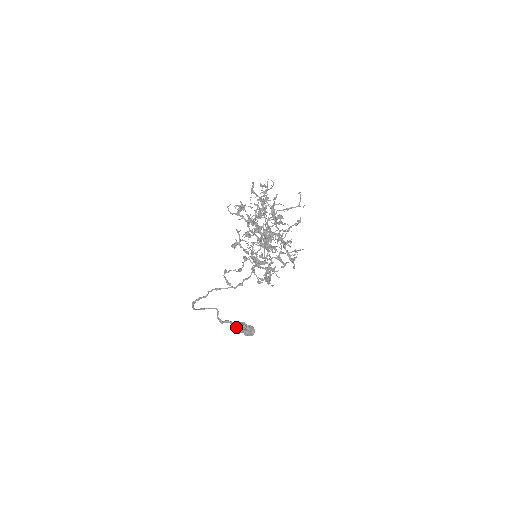
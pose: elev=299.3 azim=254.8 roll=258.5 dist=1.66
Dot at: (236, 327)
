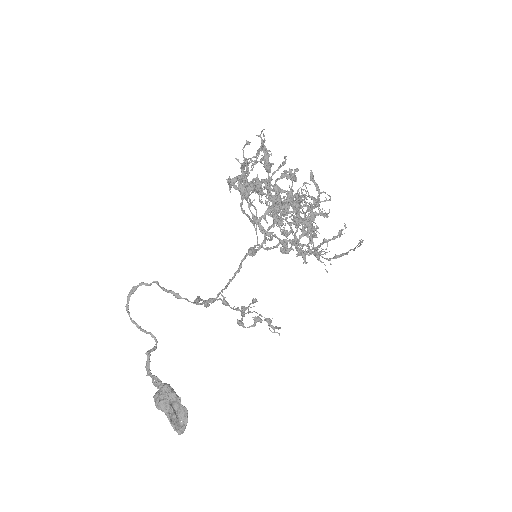
Dot at: (162, 390)
